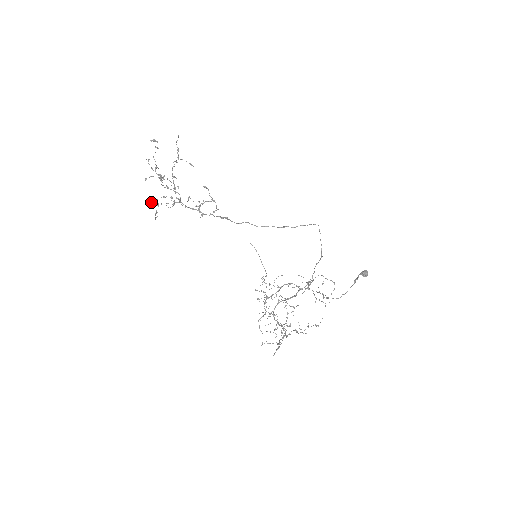
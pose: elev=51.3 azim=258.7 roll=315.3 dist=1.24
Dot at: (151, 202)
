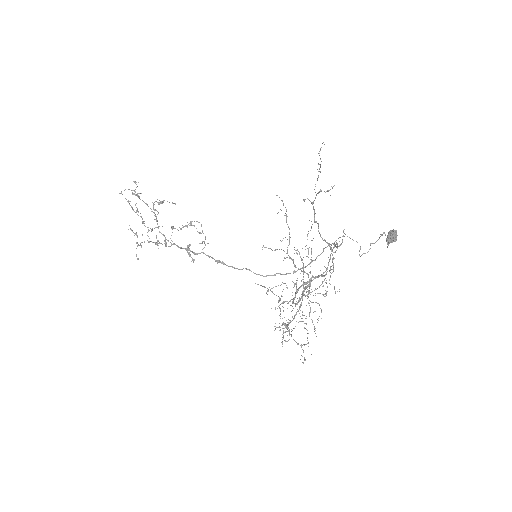
Dot at: (130, 229)
